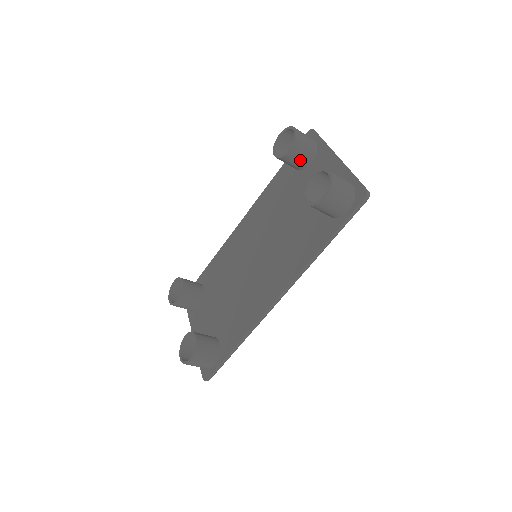
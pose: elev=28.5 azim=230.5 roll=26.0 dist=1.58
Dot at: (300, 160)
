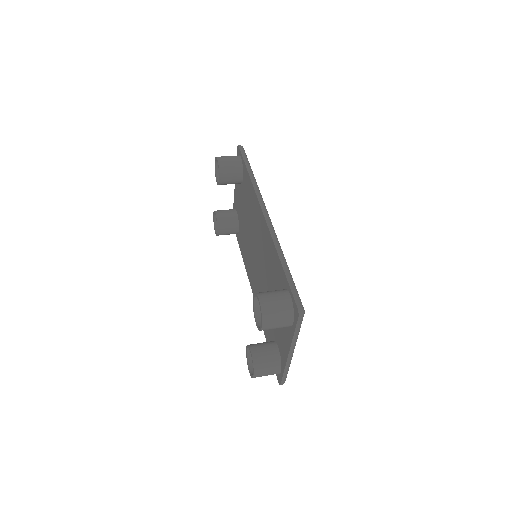
Dot at: occluded
